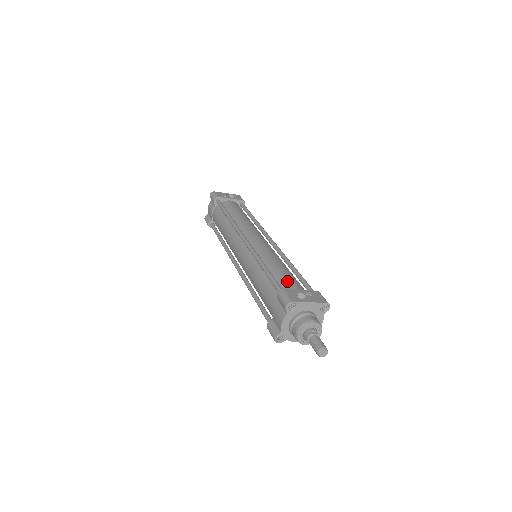
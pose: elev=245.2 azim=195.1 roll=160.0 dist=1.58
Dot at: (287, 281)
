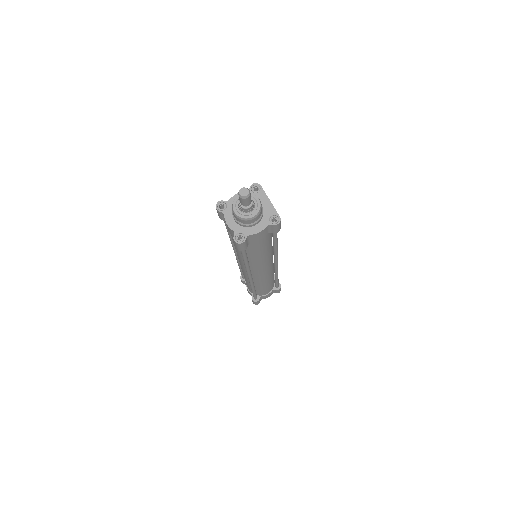
Dot at: occluded
